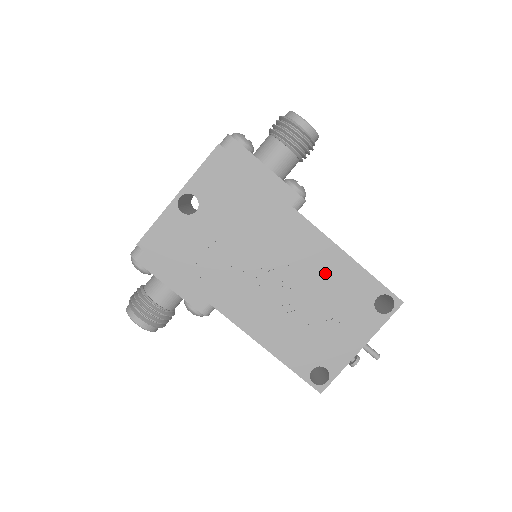
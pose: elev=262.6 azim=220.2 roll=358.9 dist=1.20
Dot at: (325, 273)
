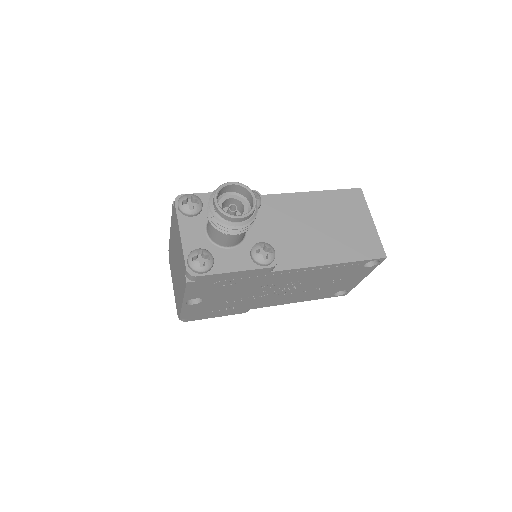
Dot at: (317, 275)
